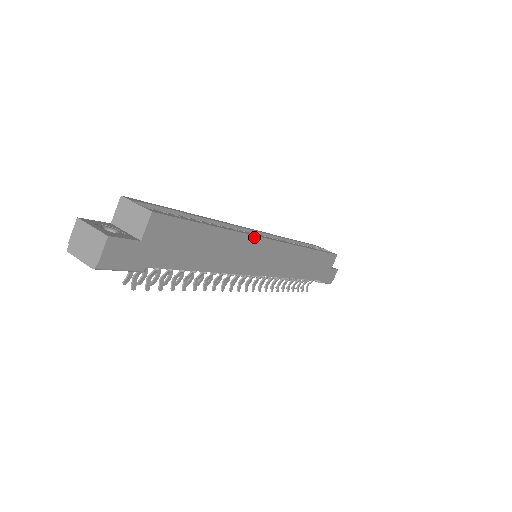
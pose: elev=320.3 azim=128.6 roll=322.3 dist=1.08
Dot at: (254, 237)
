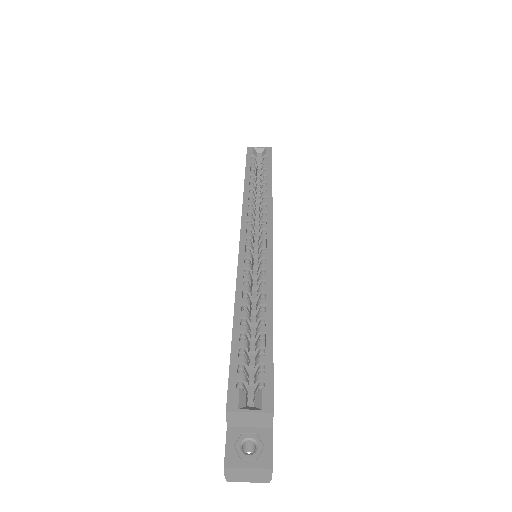
Dot at: (272, 272)
